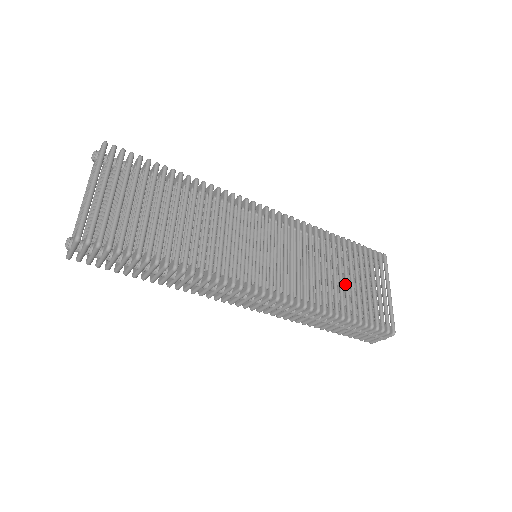
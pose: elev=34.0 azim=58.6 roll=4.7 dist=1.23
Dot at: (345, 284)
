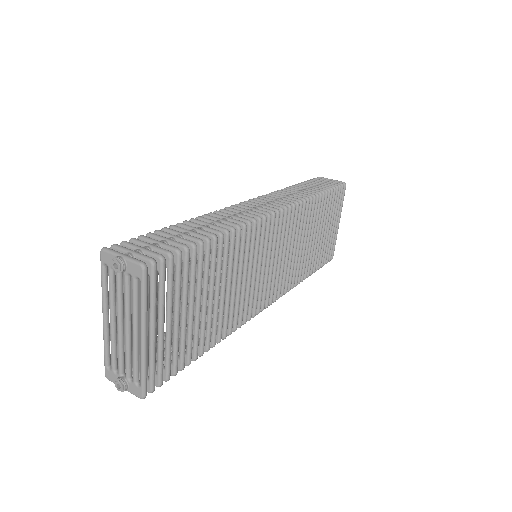
Dot at: (315, 243)
